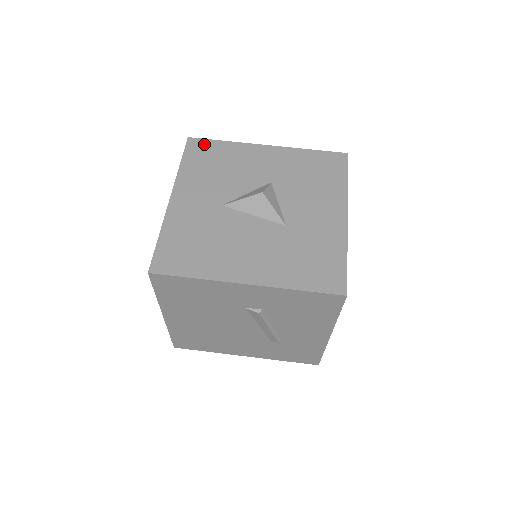
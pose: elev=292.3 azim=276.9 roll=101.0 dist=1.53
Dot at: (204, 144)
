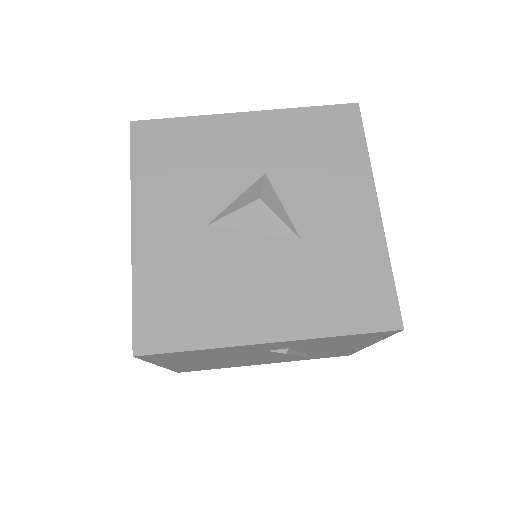
Dot at: (156, 128)
